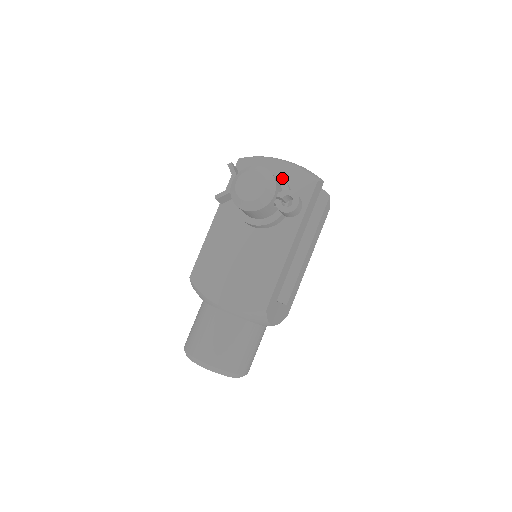
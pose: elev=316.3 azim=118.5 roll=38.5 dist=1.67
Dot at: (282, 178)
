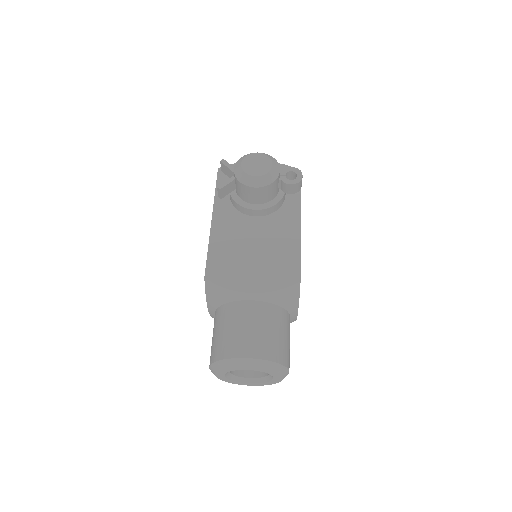
Dot at: occluded
